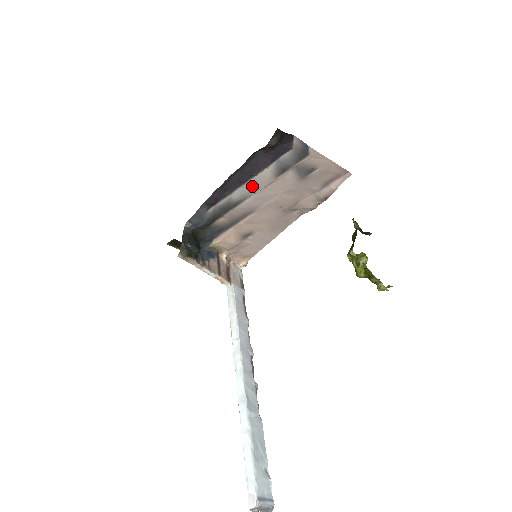
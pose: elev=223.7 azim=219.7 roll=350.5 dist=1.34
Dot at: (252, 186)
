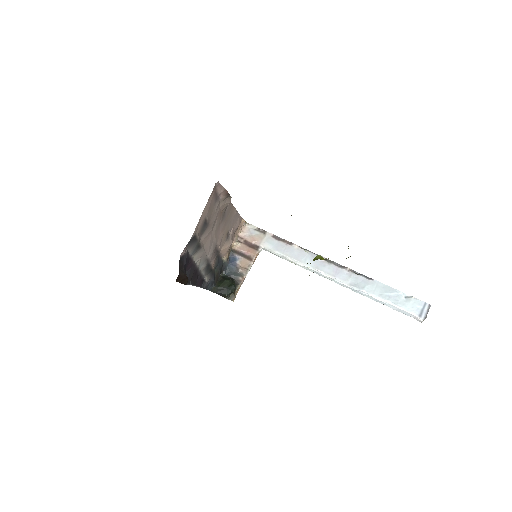
Dot at: (201, 261)
